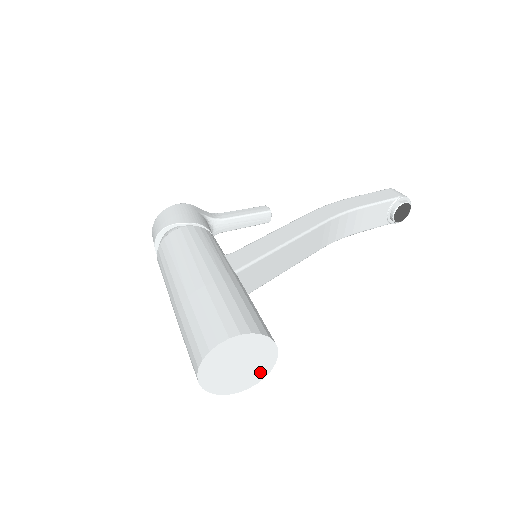
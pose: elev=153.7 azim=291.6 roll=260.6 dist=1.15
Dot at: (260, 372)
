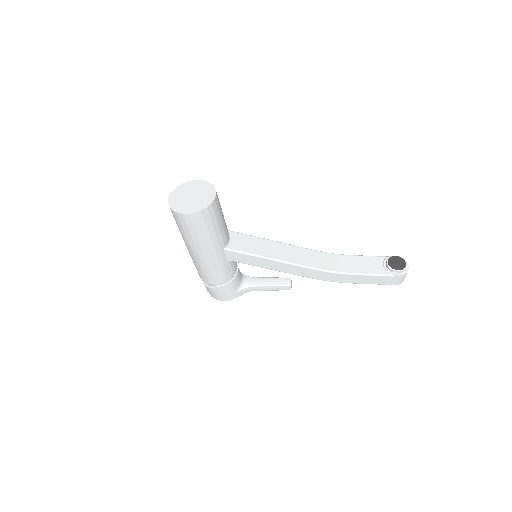
Dot at: (204, 203)
